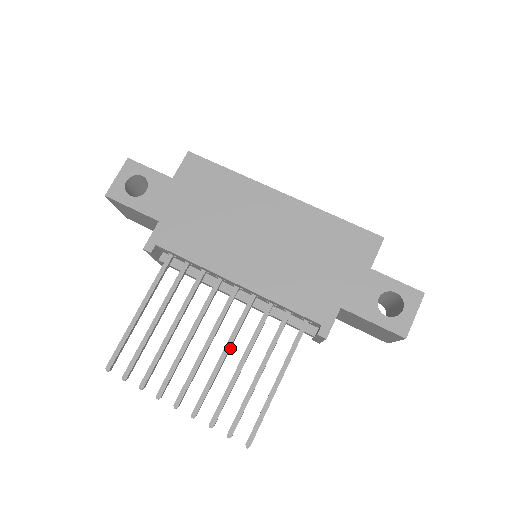
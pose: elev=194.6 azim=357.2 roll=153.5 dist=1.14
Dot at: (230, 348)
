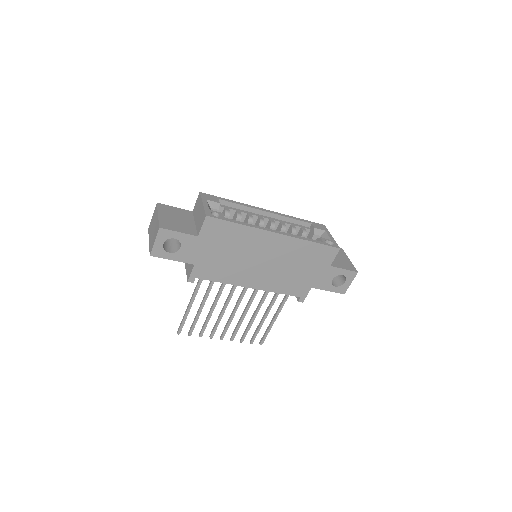
Dot at: (247, 309)
